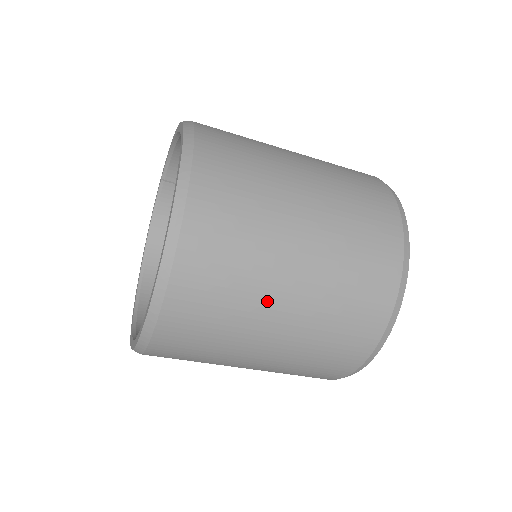
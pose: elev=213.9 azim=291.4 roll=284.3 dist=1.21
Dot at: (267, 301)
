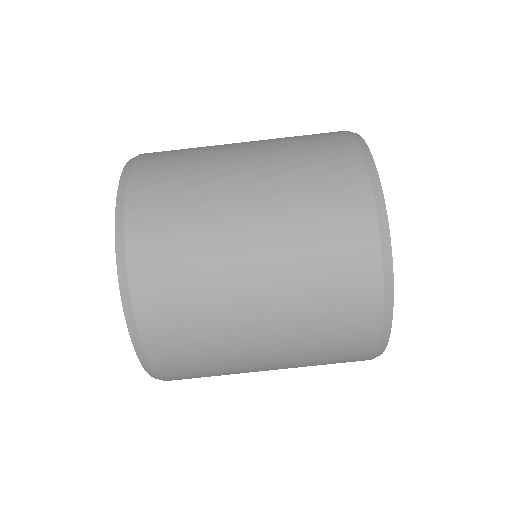
Dot at: (227, 231)
